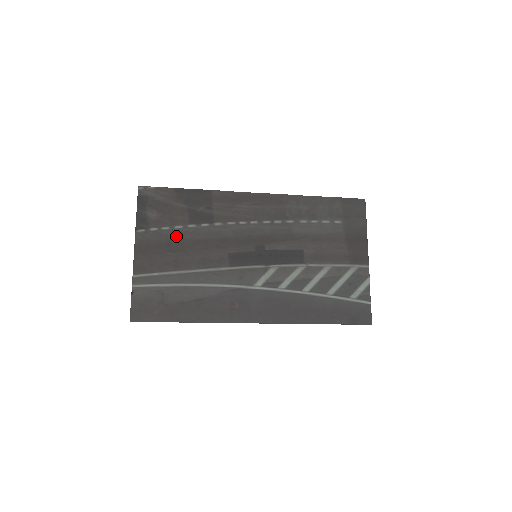
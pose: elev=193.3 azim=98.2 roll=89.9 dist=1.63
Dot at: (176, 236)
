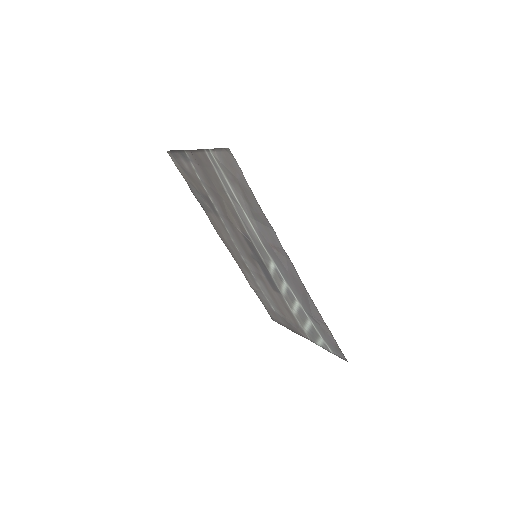
Dot at: (208, 187)
